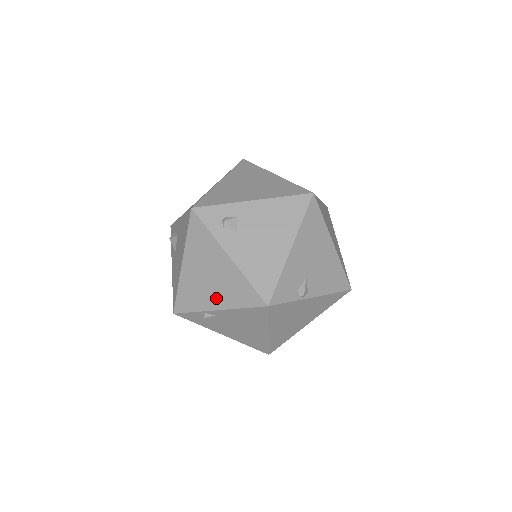
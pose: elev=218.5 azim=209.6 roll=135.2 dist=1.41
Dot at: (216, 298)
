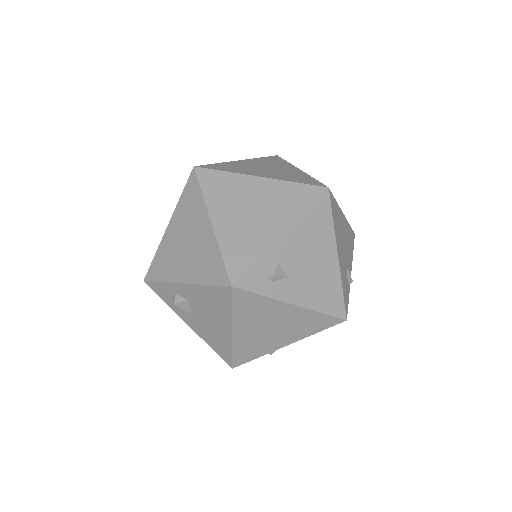
Dot at: (284, 338)
